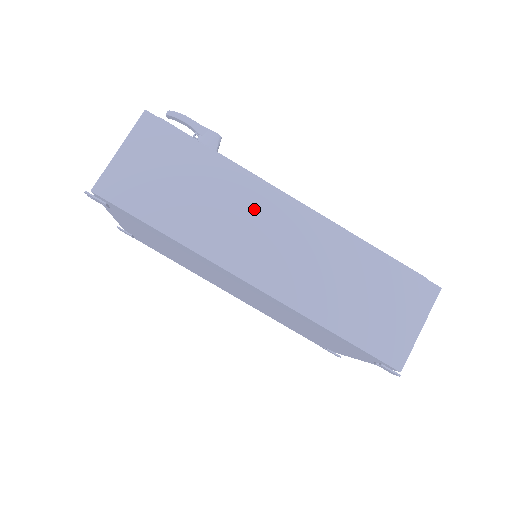
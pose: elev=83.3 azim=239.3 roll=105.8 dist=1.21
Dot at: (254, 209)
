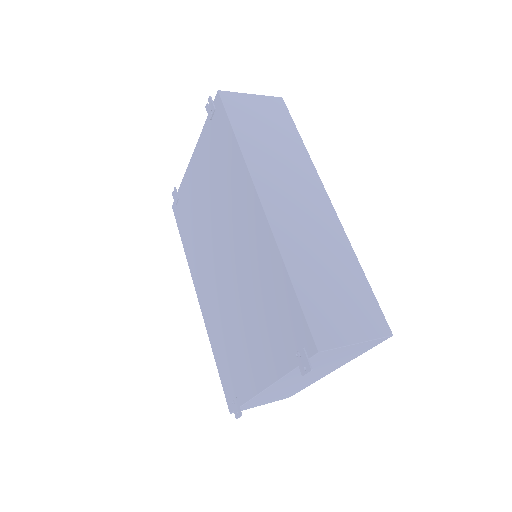
Dot at: (300, 179)
